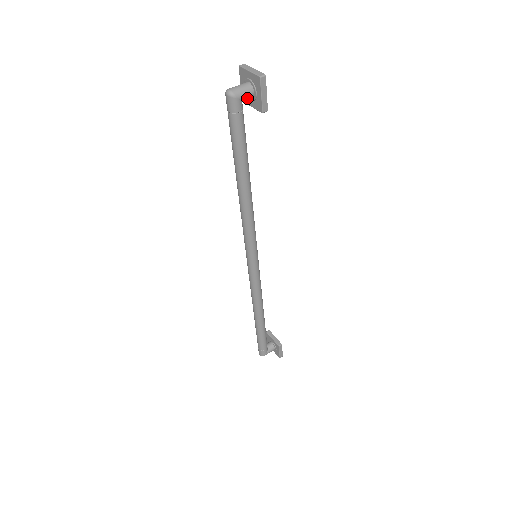
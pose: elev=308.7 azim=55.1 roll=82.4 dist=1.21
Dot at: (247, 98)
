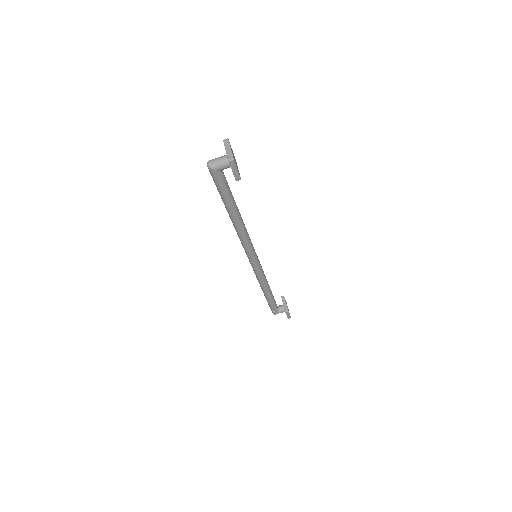
Dot at: occluded
